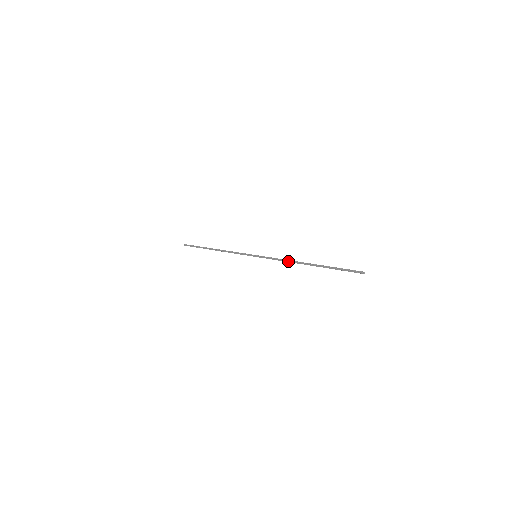
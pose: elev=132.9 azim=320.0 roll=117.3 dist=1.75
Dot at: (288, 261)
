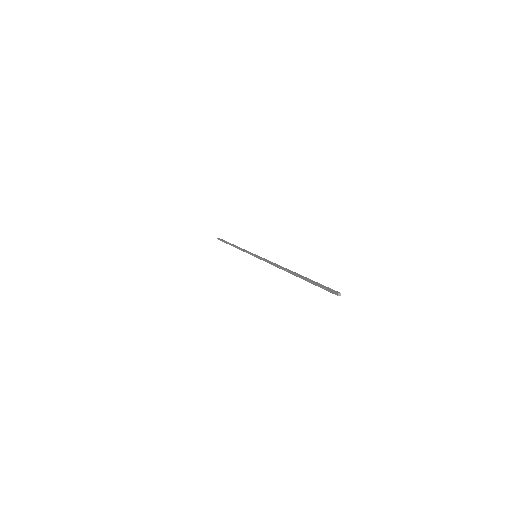
Dot at: (276, 265)
